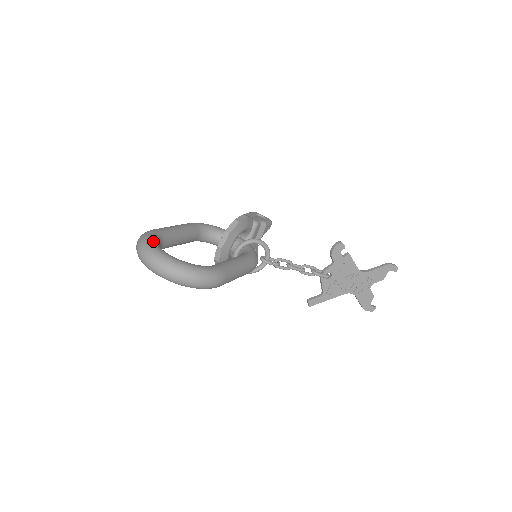
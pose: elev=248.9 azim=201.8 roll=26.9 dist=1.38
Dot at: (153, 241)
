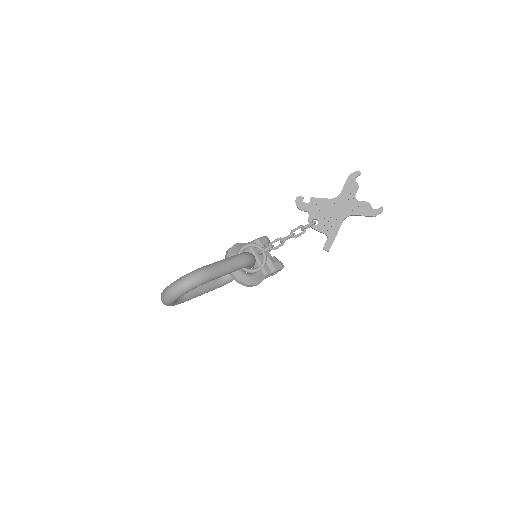
Dot at: occluded
